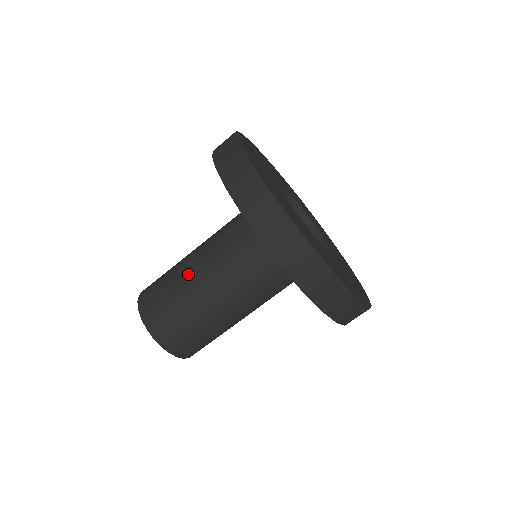
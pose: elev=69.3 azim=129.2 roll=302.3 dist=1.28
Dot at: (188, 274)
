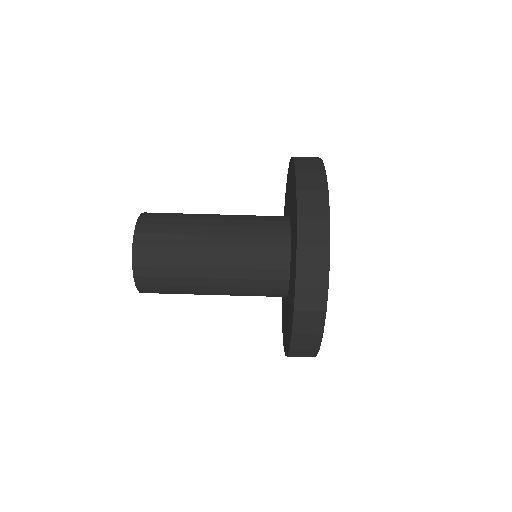
Dot at: (199, 249)
